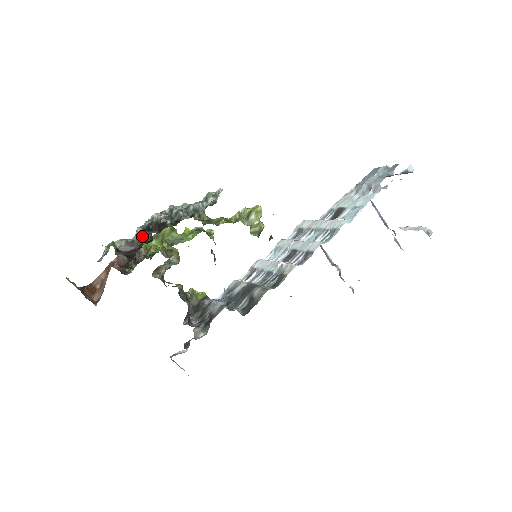
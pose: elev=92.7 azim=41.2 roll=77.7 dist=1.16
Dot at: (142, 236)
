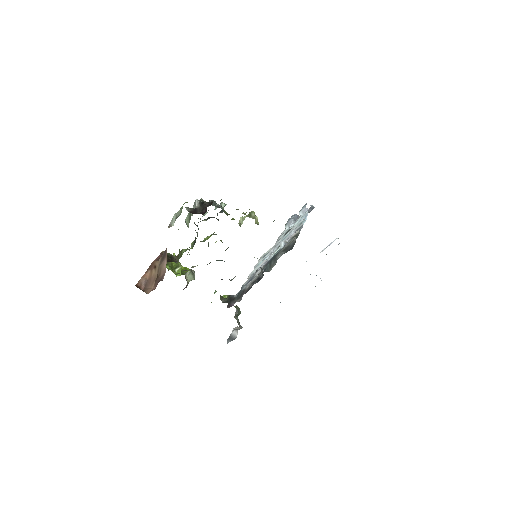
Dot at: (201, 205)
